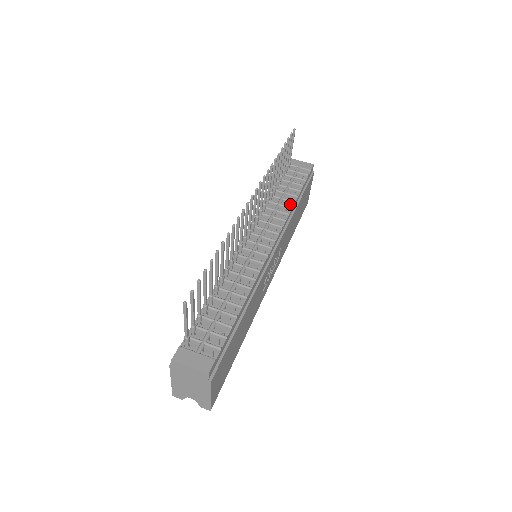
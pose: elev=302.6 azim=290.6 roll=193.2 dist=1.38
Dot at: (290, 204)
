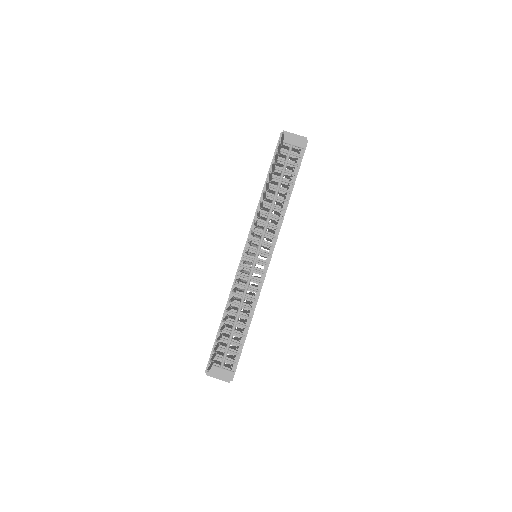
Dot at: (283, 202)
